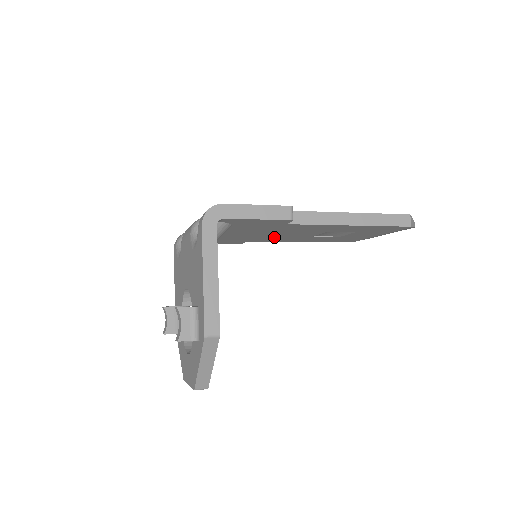
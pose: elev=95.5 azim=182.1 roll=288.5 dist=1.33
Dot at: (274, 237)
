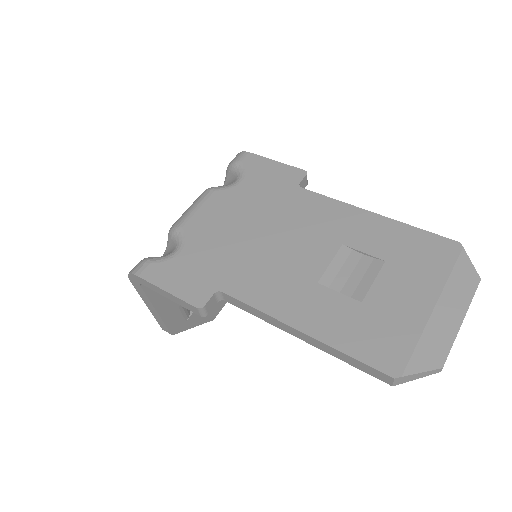
Dot at: occluded
